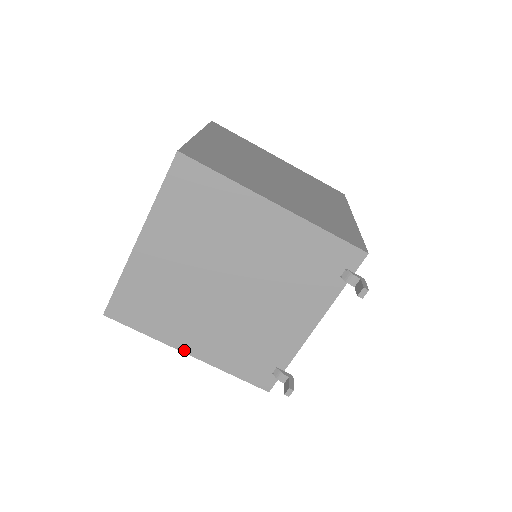
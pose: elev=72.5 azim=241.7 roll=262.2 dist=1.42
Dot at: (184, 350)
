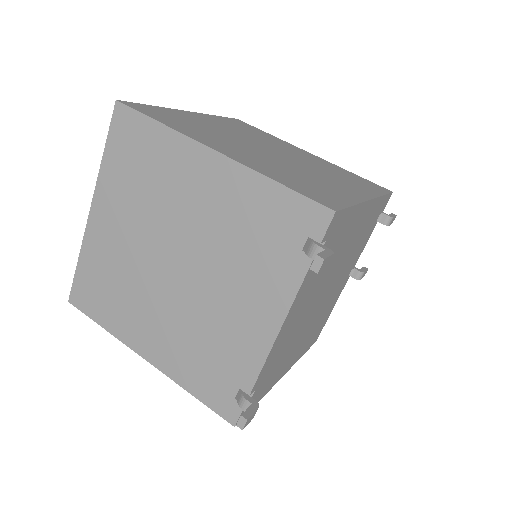
Dot at: (140, 352)
